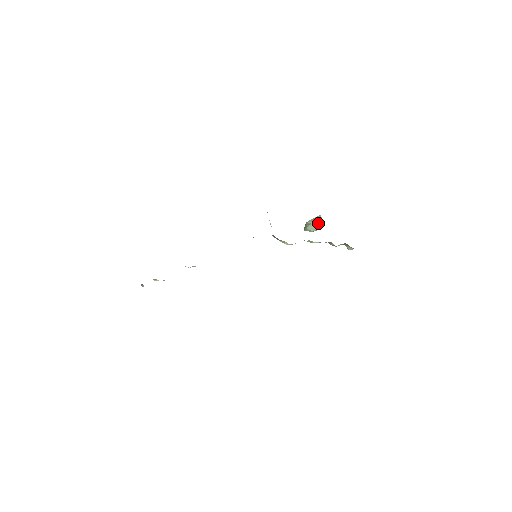
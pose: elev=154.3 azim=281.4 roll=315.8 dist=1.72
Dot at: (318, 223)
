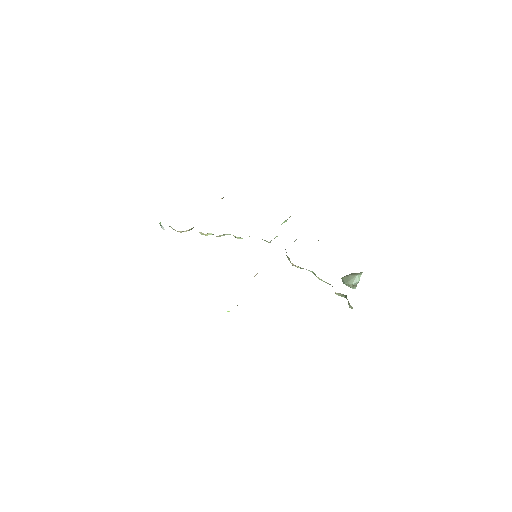
Dot at: (355, 278)
